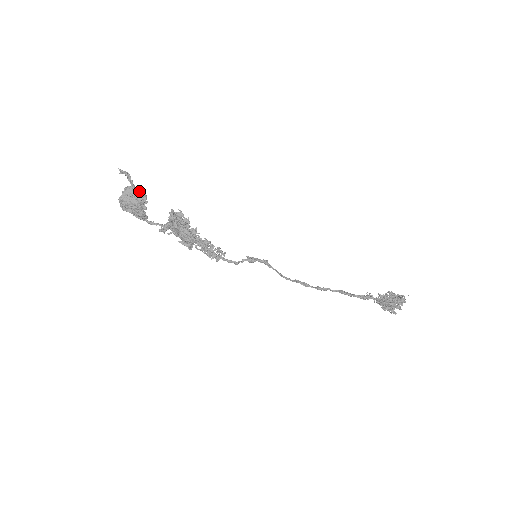
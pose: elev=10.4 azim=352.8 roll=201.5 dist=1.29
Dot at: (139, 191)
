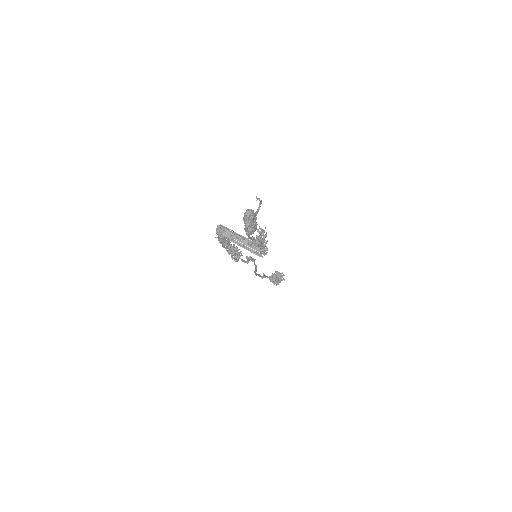
Dot at: occluded
